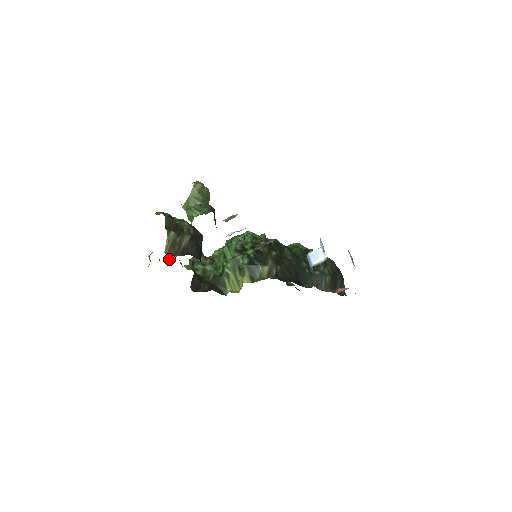
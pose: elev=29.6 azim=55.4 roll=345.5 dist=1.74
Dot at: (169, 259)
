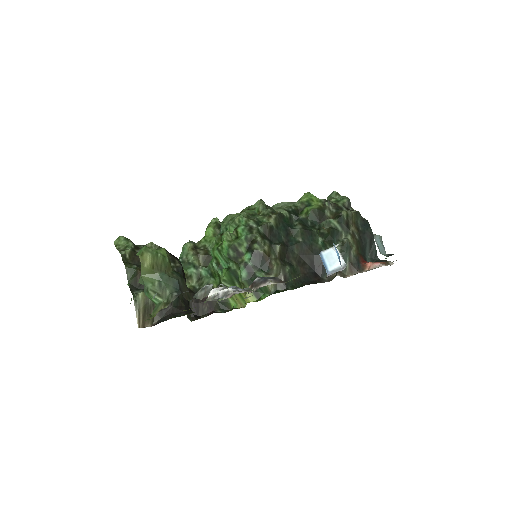
Dot at: occluded
